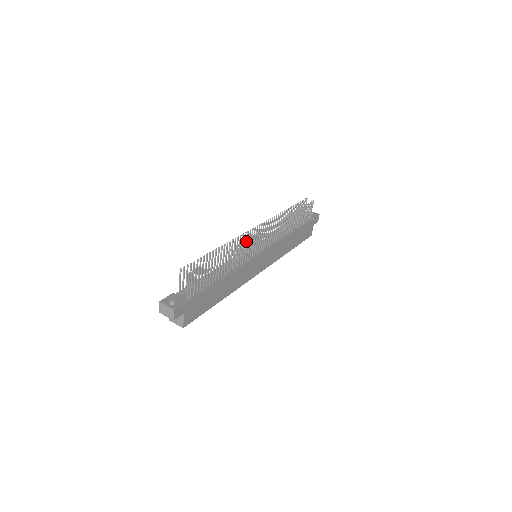
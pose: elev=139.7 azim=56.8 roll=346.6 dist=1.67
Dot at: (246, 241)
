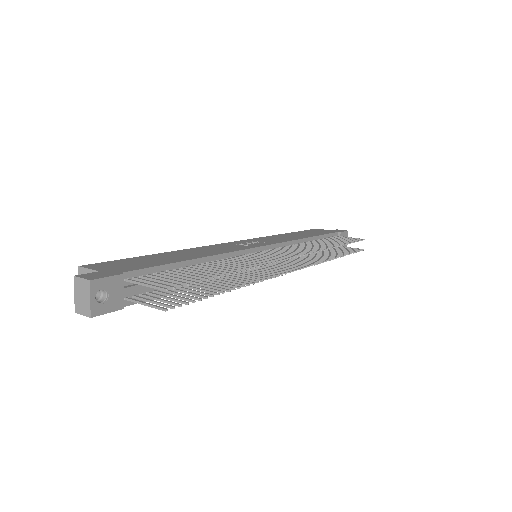
Dot at: (271, 256)
